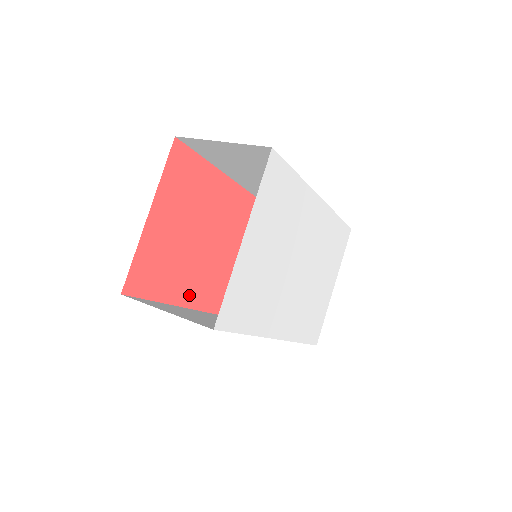
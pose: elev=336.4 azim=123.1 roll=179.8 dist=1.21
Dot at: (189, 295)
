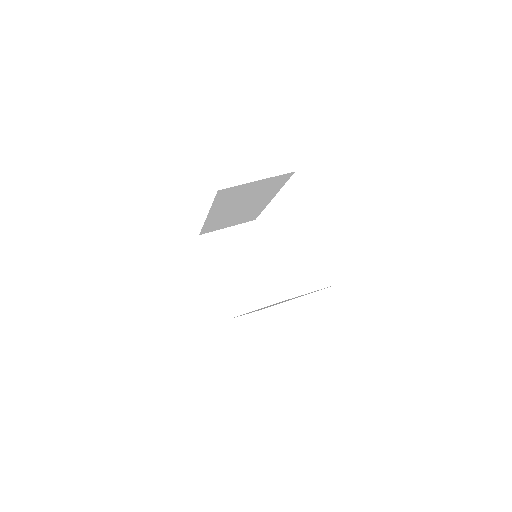
Dot at: occluded
